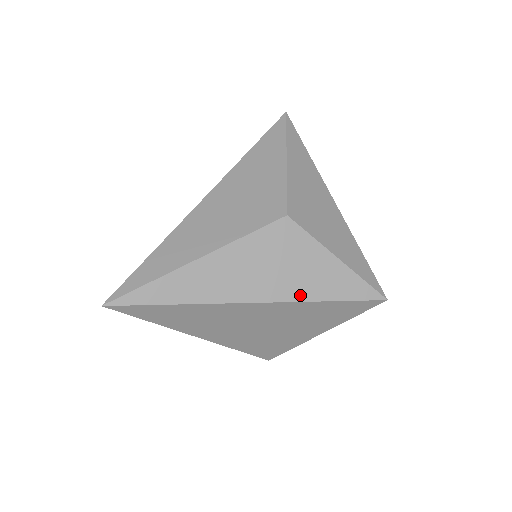
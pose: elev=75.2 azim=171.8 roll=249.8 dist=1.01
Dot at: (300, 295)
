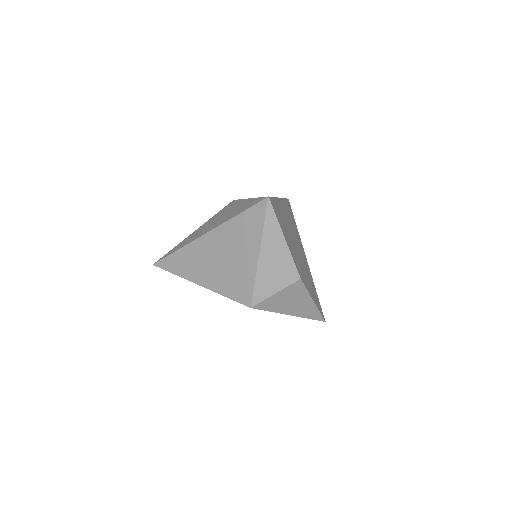
Dot at: (226, 220)
